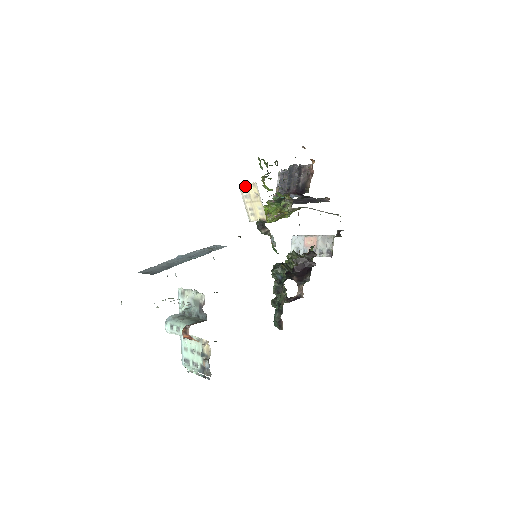
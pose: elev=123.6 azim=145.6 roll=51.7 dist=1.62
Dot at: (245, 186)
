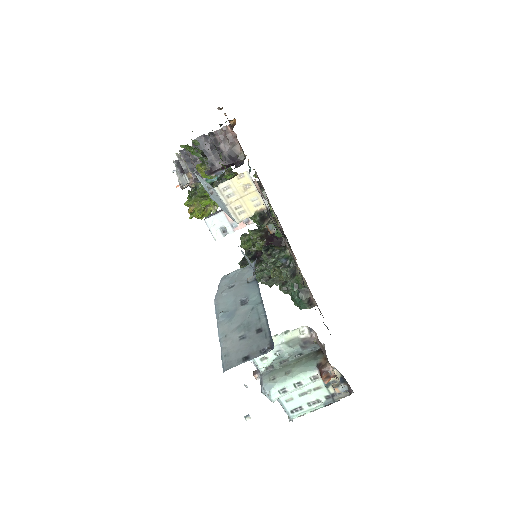
Dot at: (226, 184)
